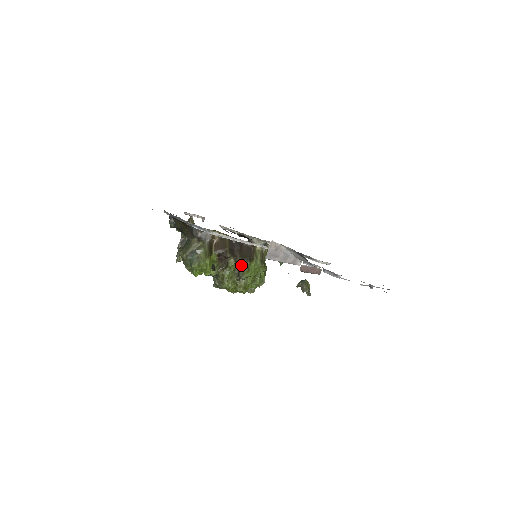
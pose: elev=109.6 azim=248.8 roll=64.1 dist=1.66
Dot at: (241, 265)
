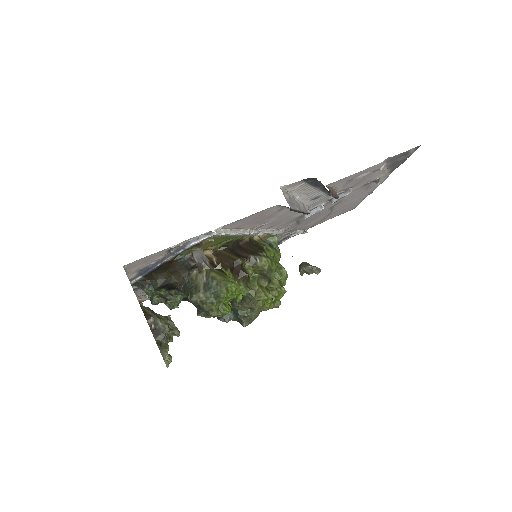
Dot at: (260, 261)
